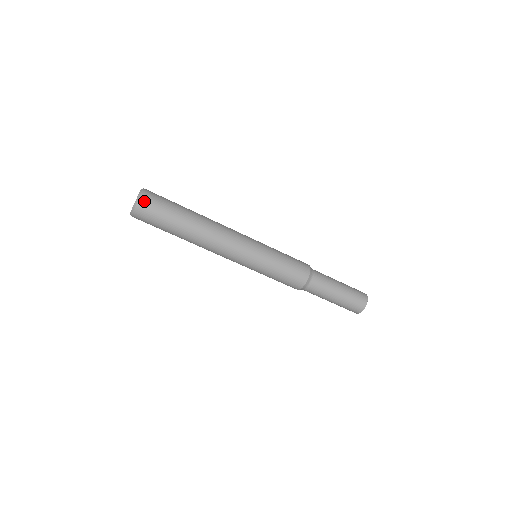
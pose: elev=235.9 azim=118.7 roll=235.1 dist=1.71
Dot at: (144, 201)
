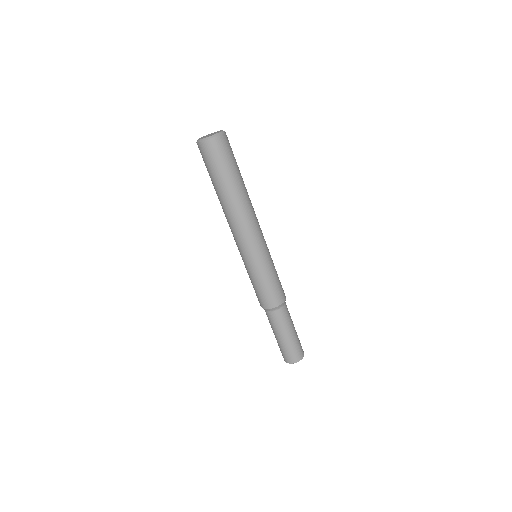
Dot at: (224, 139)
